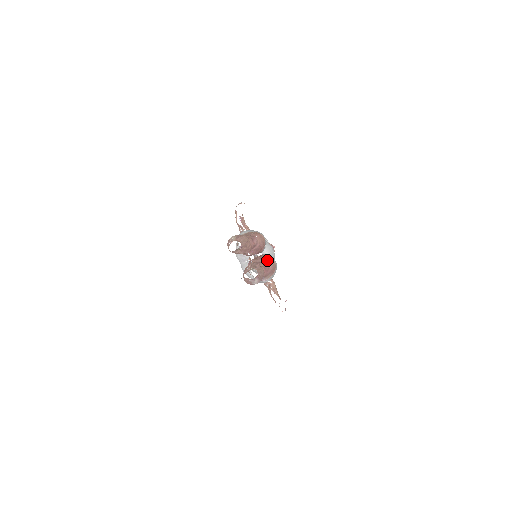
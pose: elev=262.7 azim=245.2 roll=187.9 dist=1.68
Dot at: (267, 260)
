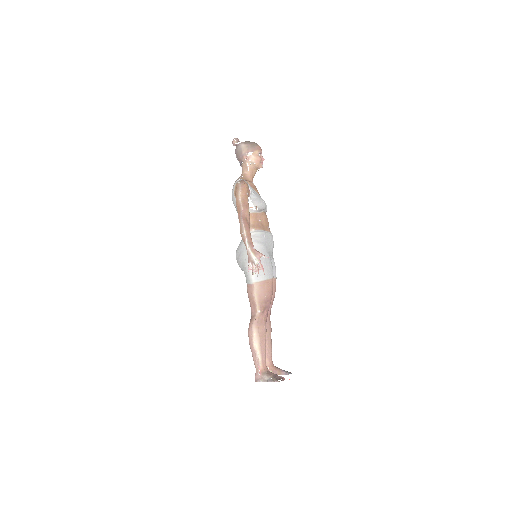
Dot at: (273, 299)
